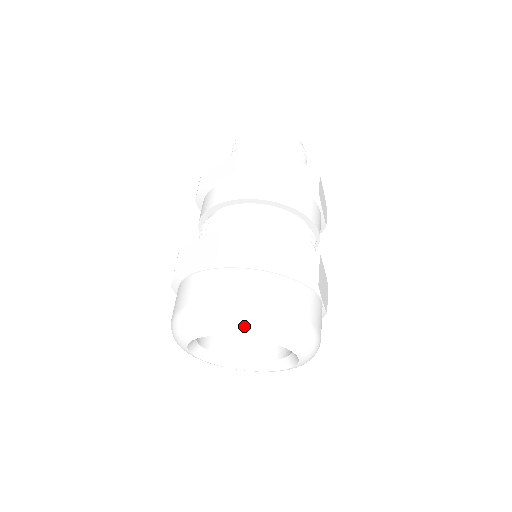
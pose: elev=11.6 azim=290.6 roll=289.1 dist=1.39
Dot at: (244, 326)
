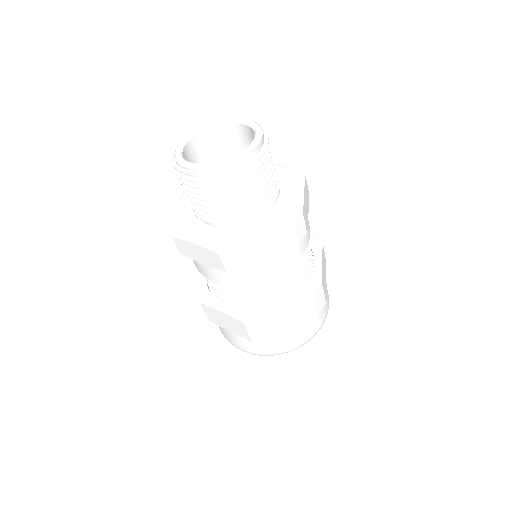
Dot at: occluded
